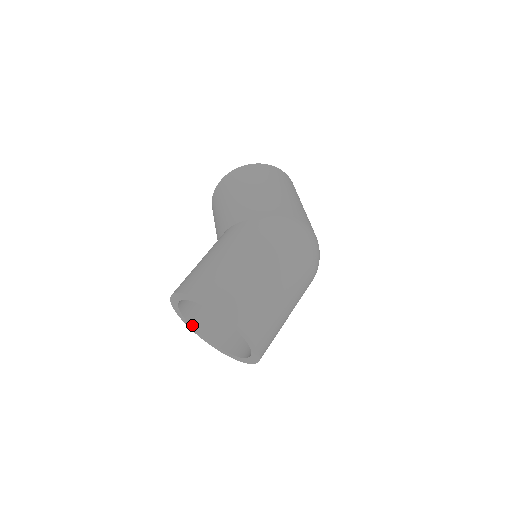
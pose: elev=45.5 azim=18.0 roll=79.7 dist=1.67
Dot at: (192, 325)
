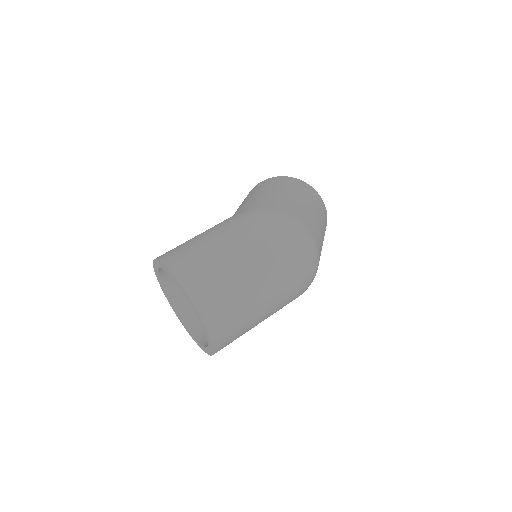
Dot at: (176, 310)
